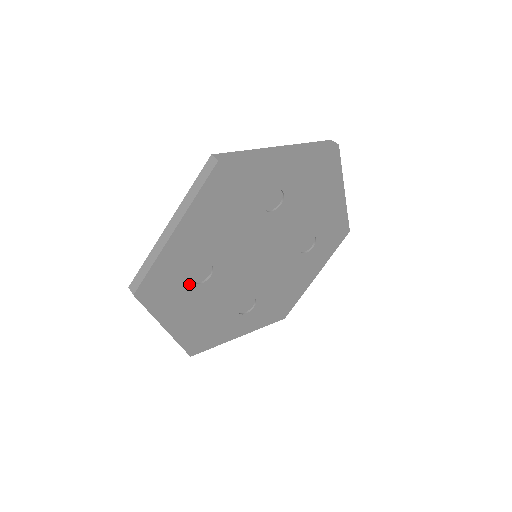
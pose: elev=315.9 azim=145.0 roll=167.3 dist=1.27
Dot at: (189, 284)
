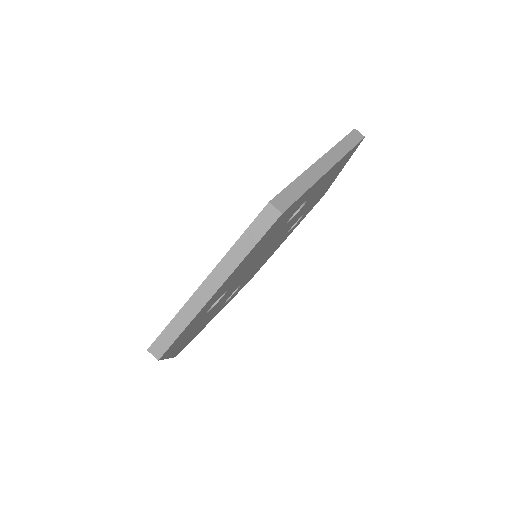
Dot at: (203, 316)
